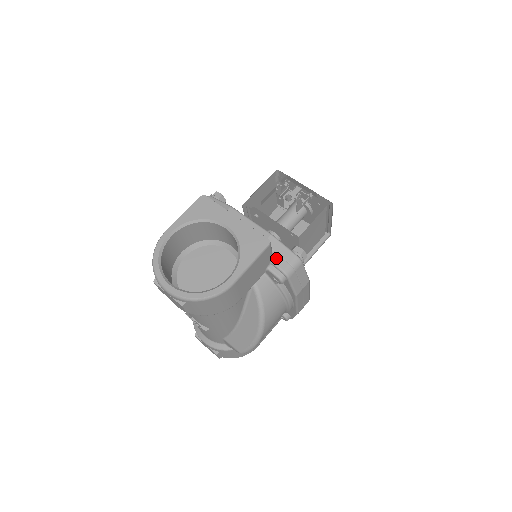
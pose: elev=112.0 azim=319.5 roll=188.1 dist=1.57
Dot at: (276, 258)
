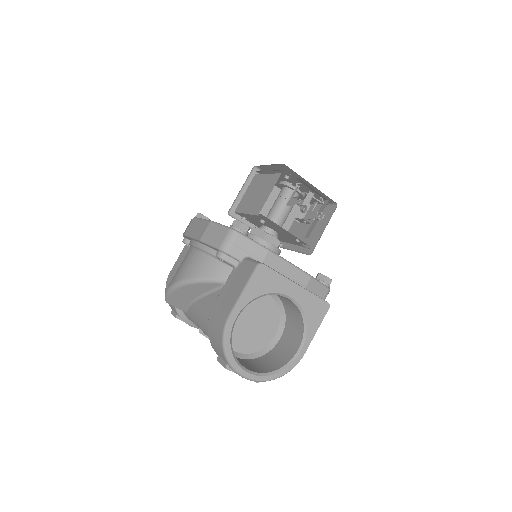
Dot at: occluded
